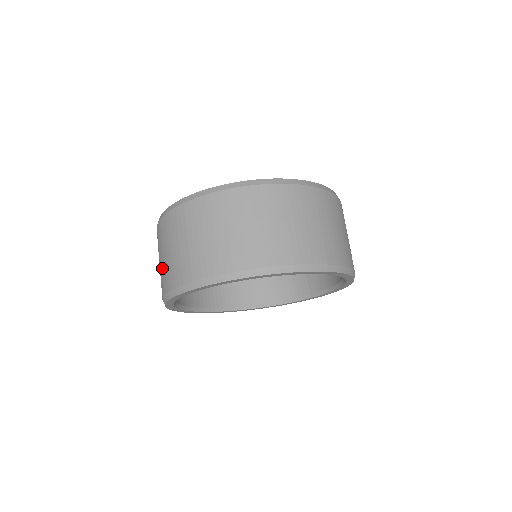
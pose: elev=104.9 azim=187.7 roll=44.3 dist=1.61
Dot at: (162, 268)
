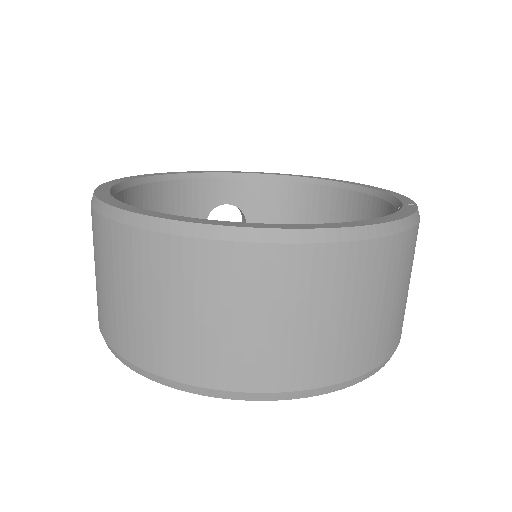
Dot at: occluded
